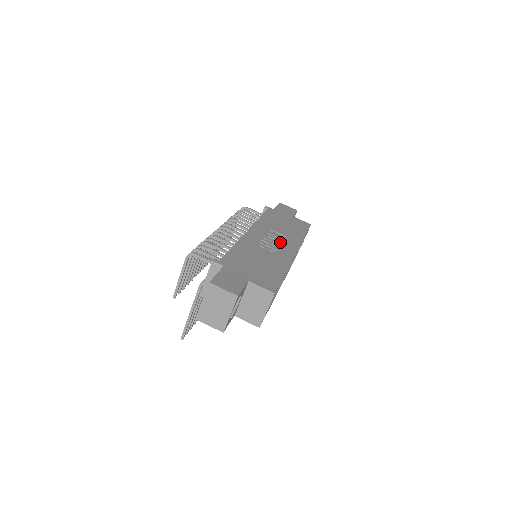
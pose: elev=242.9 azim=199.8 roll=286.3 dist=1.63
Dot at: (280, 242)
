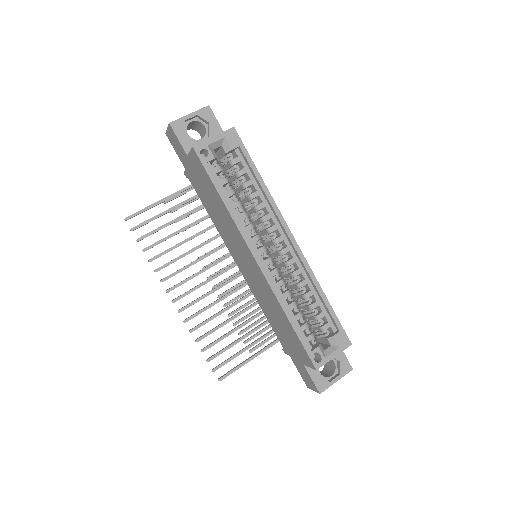
Dot at: occluded
